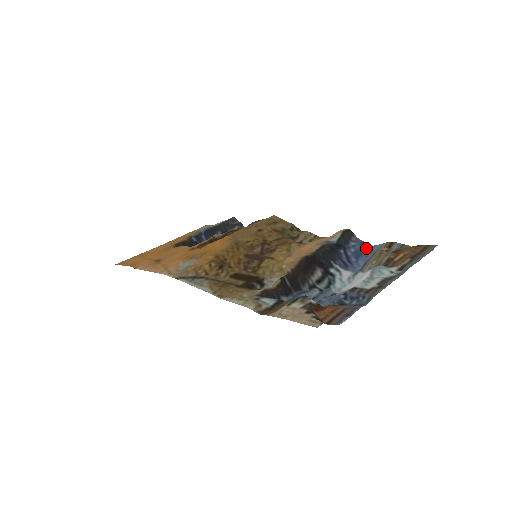
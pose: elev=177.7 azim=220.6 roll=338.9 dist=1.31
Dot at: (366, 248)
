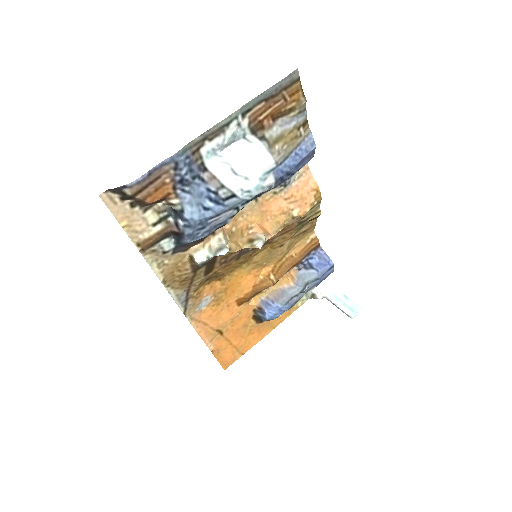
Dot at: (310, 153)
